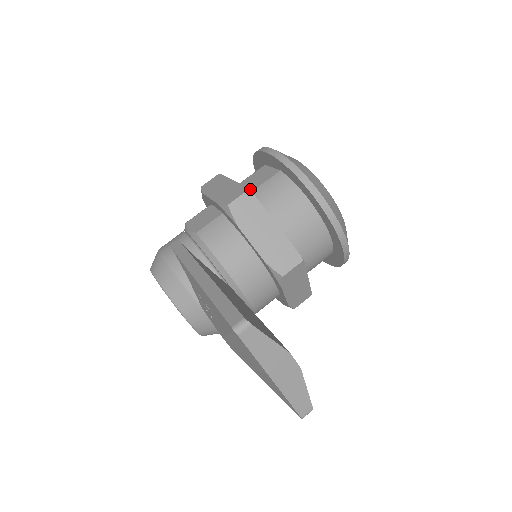
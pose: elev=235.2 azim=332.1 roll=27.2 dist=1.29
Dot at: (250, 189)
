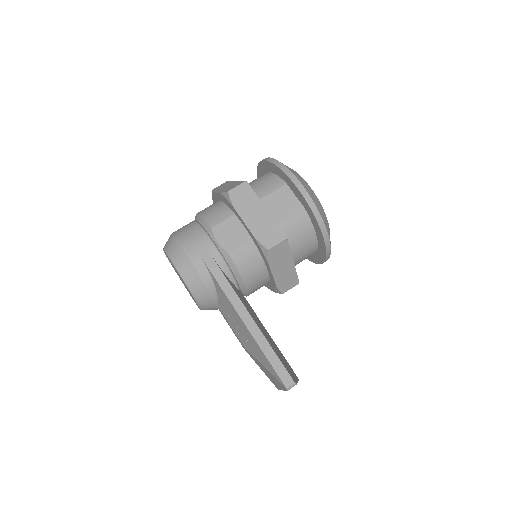
Dot at: (277, 218)
